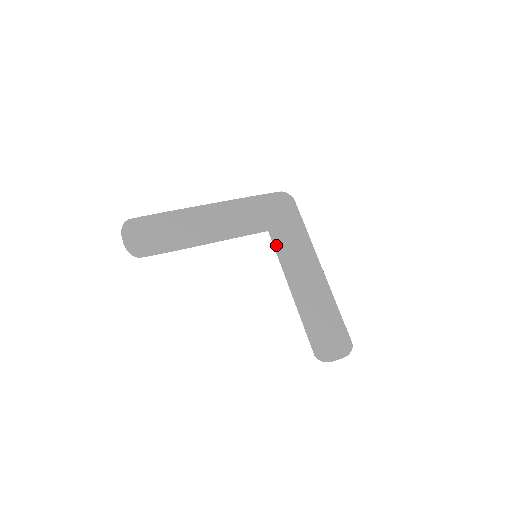
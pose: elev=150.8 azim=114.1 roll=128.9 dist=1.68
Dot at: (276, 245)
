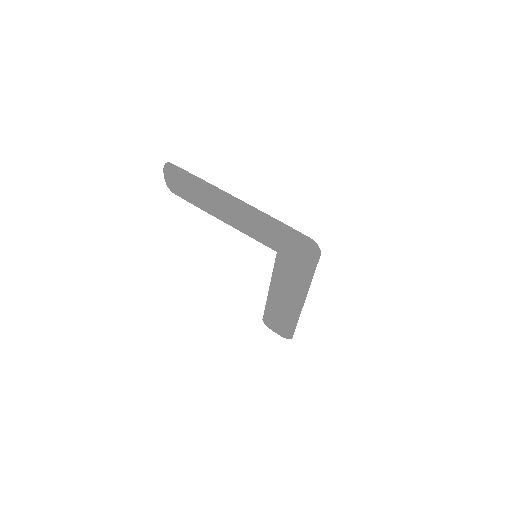
Dot at: (277, 264)
